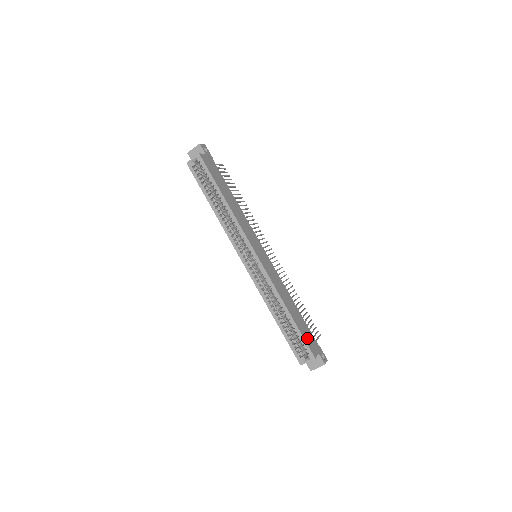
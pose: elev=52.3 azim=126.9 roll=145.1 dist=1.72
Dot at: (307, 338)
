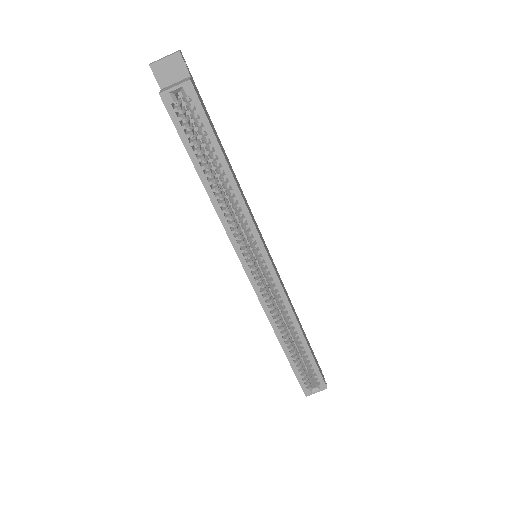
Dot at: occluded
